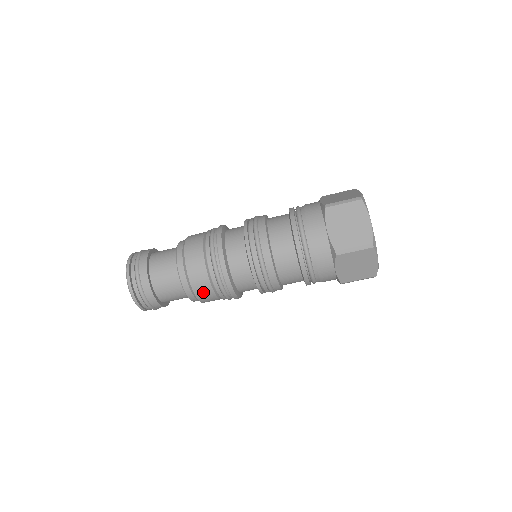
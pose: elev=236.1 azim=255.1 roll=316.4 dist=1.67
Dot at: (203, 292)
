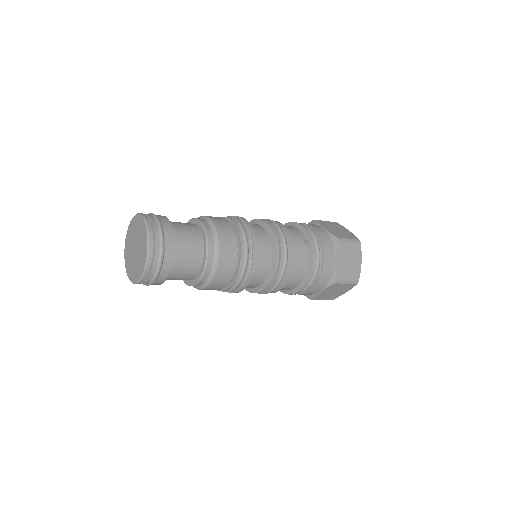
Dot at: occluded
